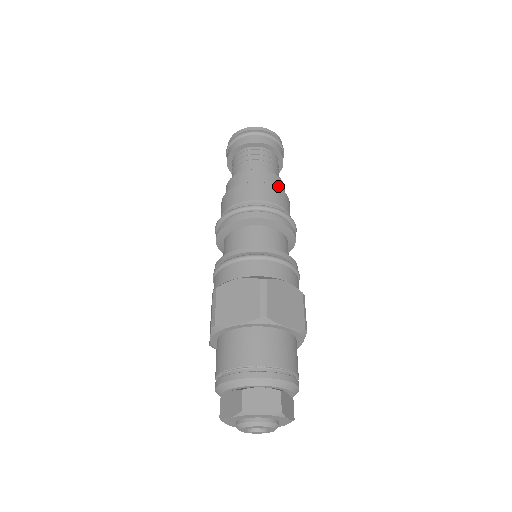
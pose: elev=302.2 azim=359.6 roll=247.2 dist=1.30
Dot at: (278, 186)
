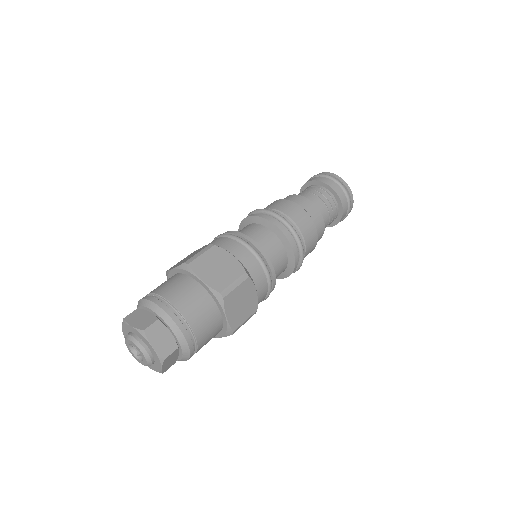
Dot at: (318, 234)
